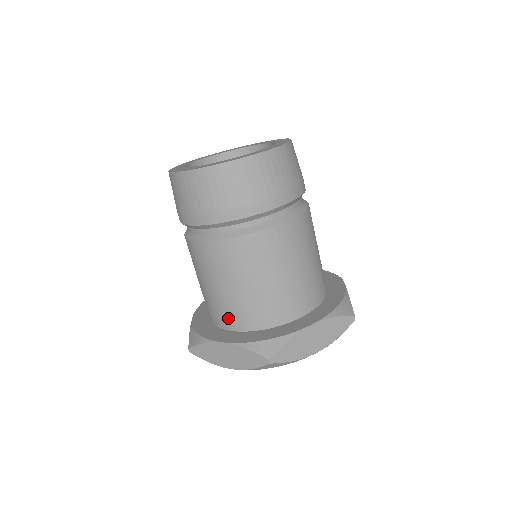
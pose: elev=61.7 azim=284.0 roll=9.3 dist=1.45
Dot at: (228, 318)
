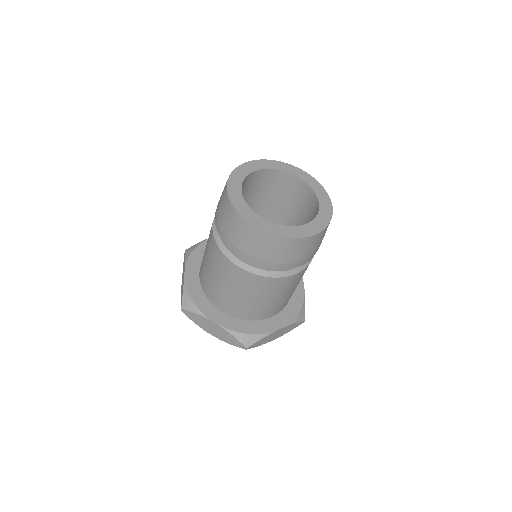
Dot at: (224, 305)
